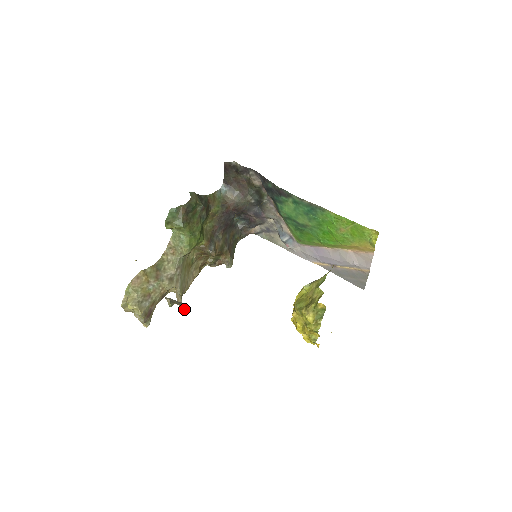
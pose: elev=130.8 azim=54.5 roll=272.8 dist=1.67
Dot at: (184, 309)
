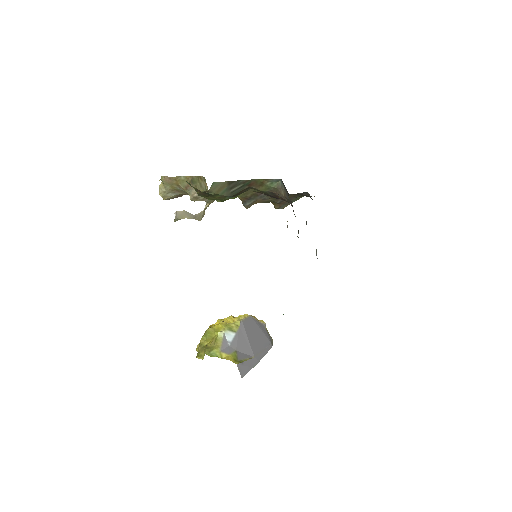
Dot at: (197, 219)
